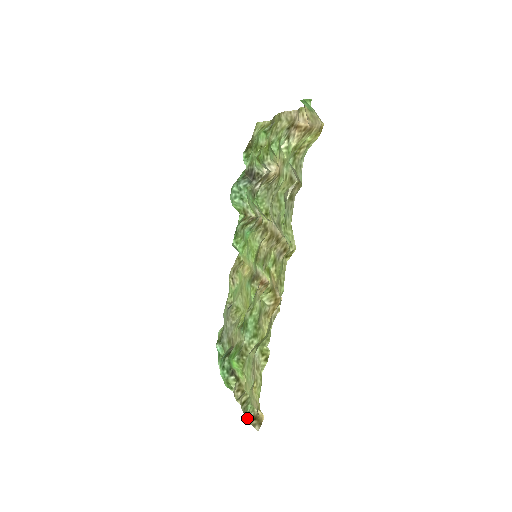
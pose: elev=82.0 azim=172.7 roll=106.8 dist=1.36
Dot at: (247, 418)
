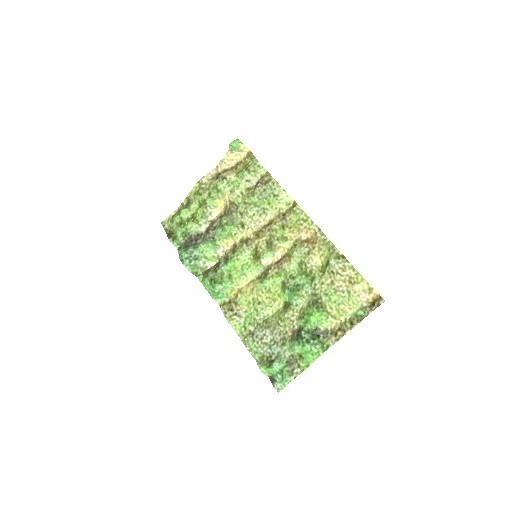
Dot at: (369, 312)
